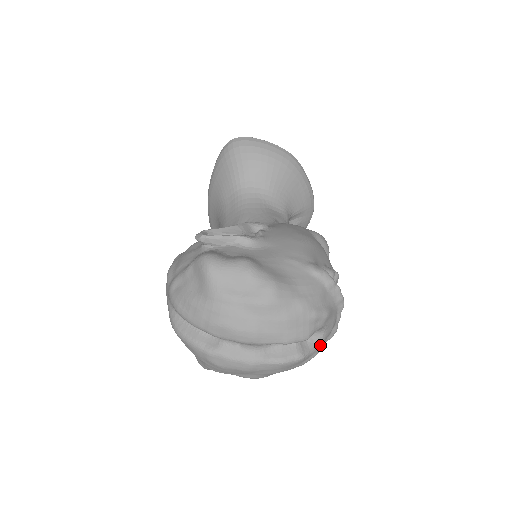
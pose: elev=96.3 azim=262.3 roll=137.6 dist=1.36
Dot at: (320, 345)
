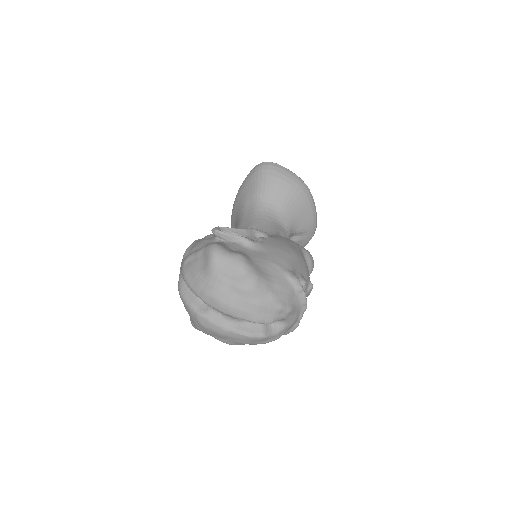
Dot at: (281, 332)
